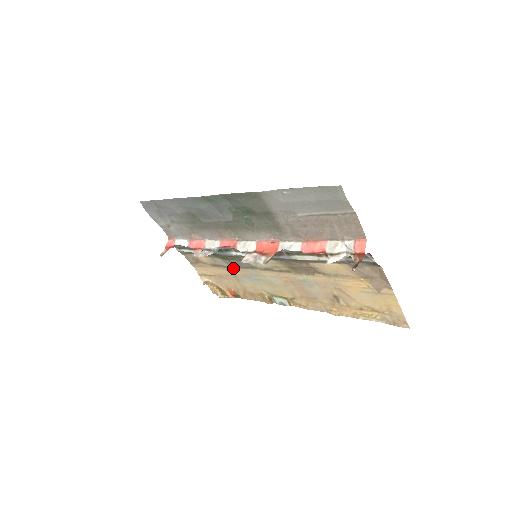
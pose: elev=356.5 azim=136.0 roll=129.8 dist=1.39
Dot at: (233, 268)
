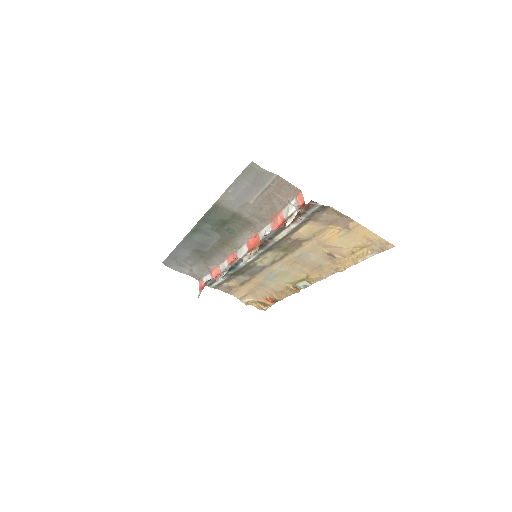
Dot at: (254, 278)
